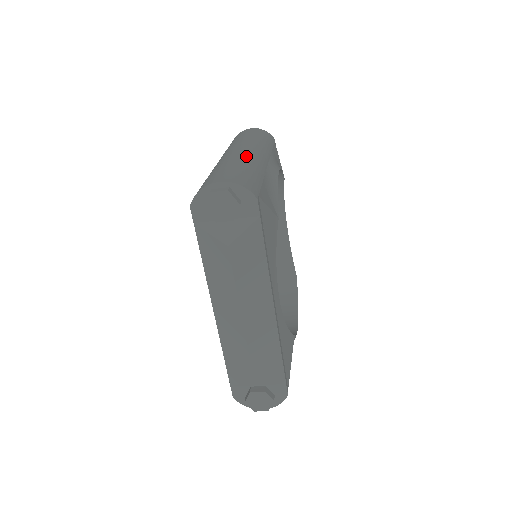
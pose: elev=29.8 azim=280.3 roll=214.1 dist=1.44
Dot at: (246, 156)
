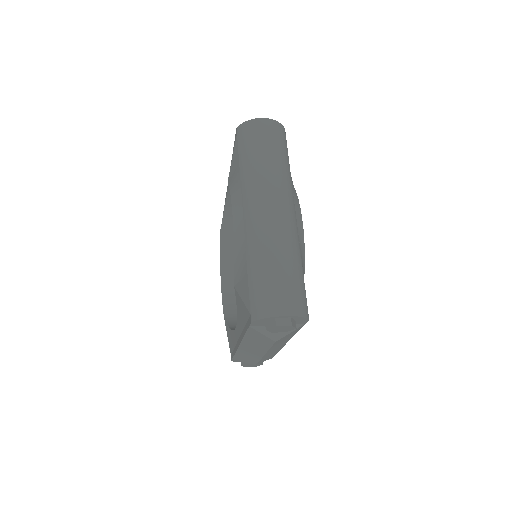
Dot at: (286, 233)
